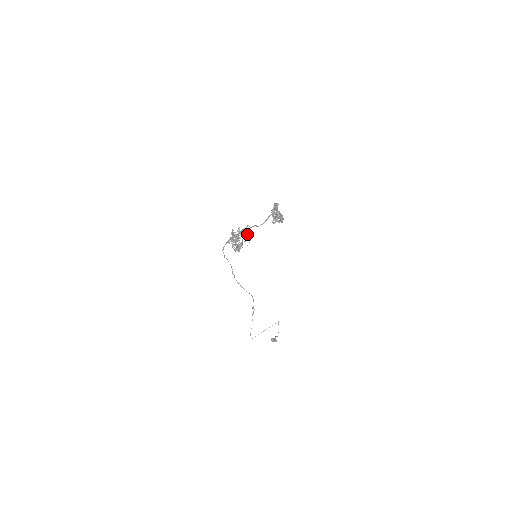
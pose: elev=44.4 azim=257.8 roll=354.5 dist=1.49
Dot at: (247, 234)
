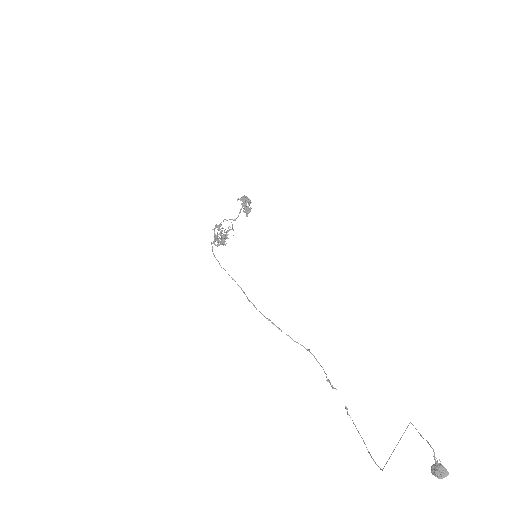
Dot at: (228, 228)
